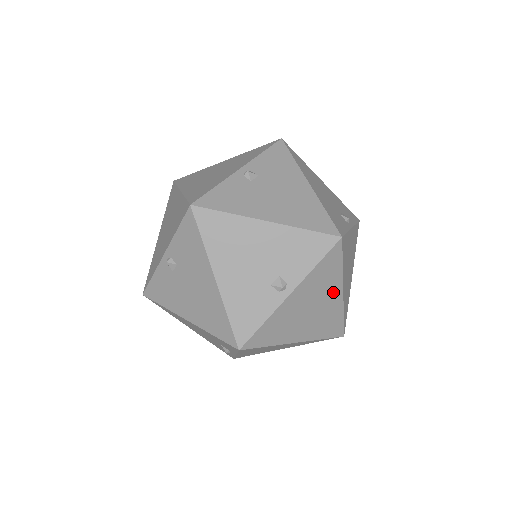
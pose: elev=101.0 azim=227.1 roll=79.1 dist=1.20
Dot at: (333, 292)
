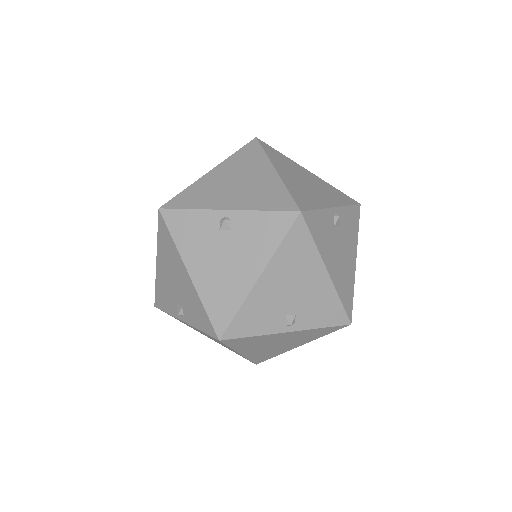
Dot at: occluded
